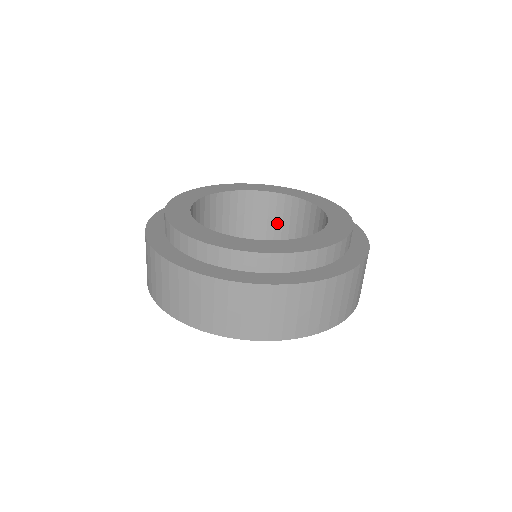
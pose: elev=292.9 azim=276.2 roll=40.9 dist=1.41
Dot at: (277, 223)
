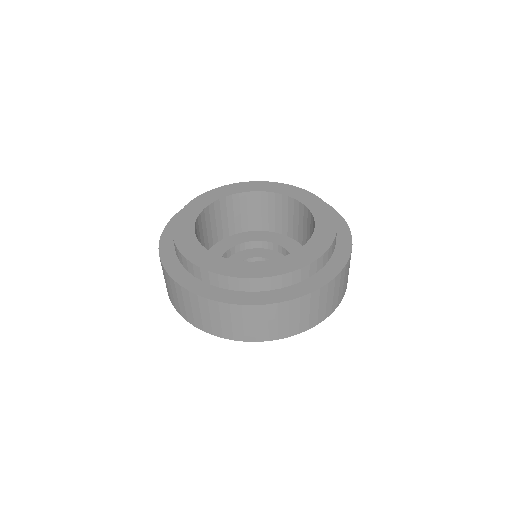
Dot at: (263, 215)
